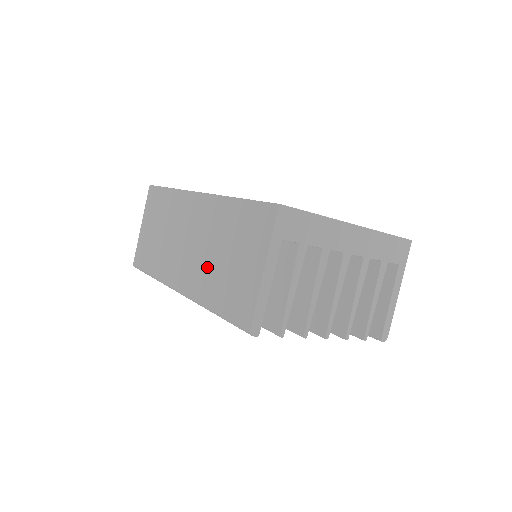
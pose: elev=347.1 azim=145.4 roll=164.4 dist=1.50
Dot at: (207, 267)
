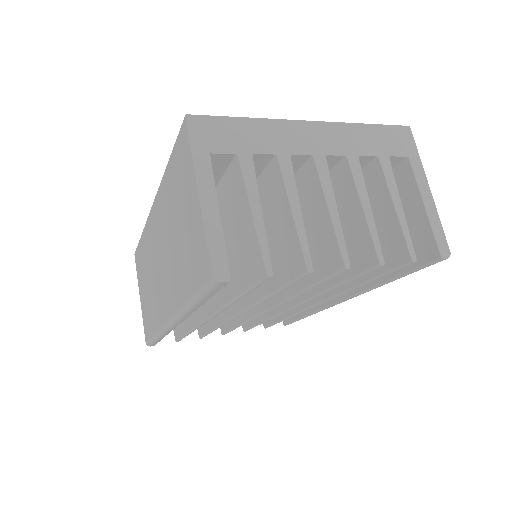
Dot at: (173, 263)
